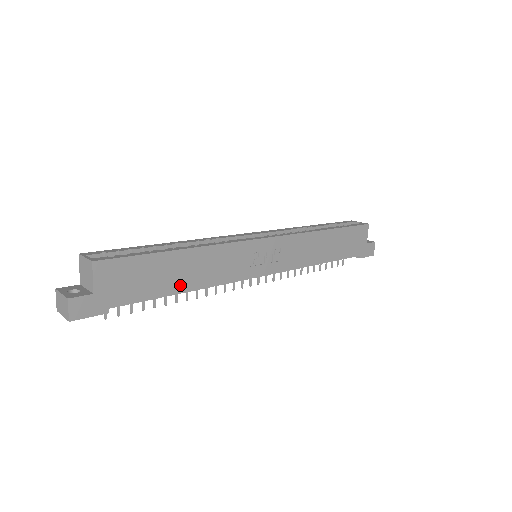
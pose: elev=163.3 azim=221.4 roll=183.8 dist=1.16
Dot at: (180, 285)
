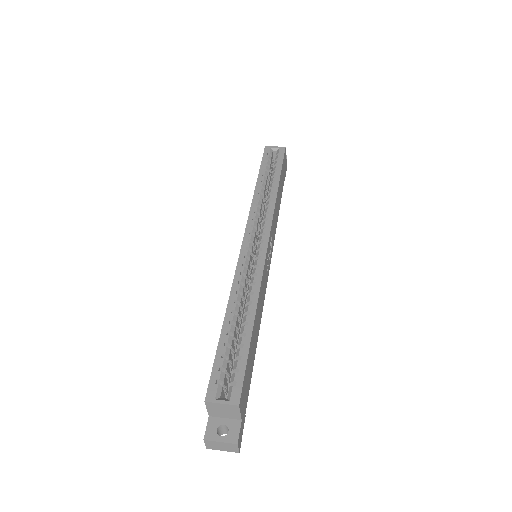
Dot at: (256, 343)
